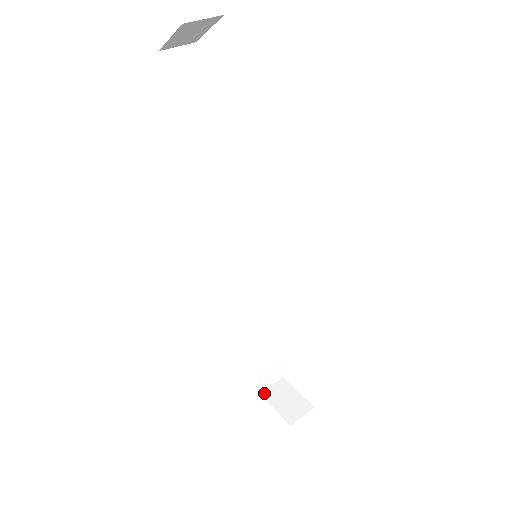
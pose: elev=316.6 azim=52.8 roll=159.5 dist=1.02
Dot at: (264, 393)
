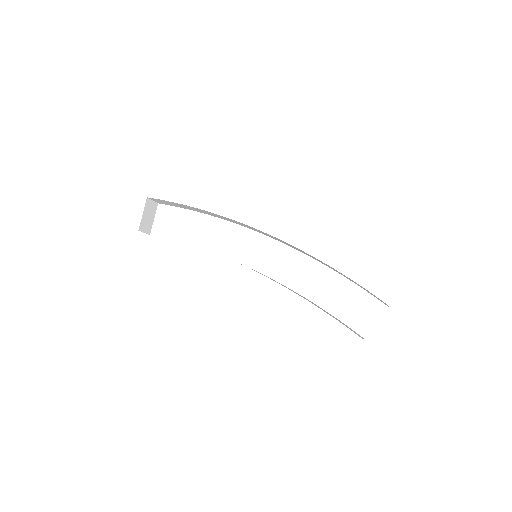
Dot at: occluded
